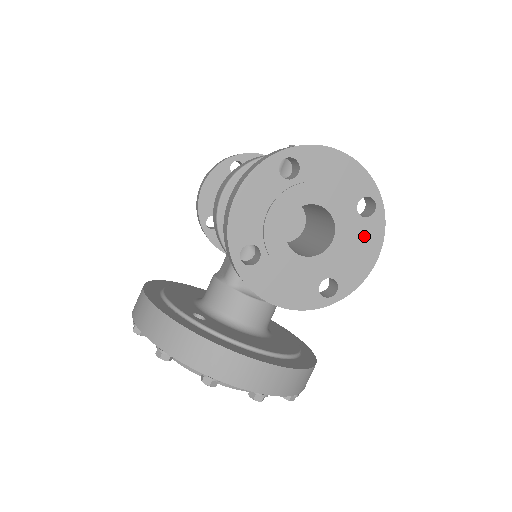
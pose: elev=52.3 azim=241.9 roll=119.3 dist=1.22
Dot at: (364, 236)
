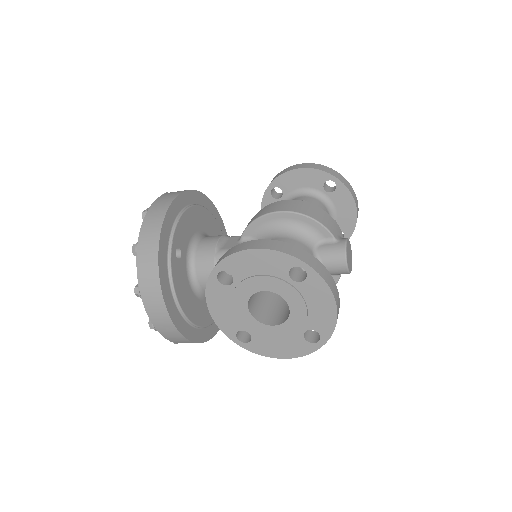
Dot at: (292, 344)
